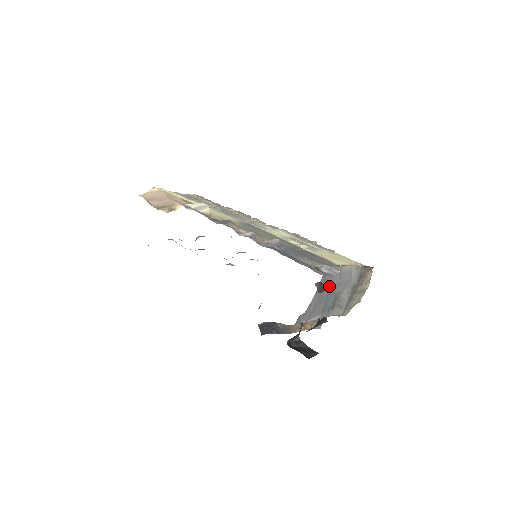
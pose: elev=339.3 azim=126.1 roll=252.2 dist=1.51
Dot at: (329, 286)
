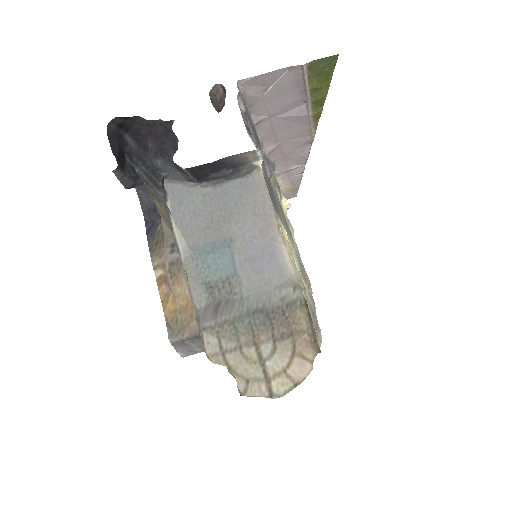
Dot at: (239, 223)
